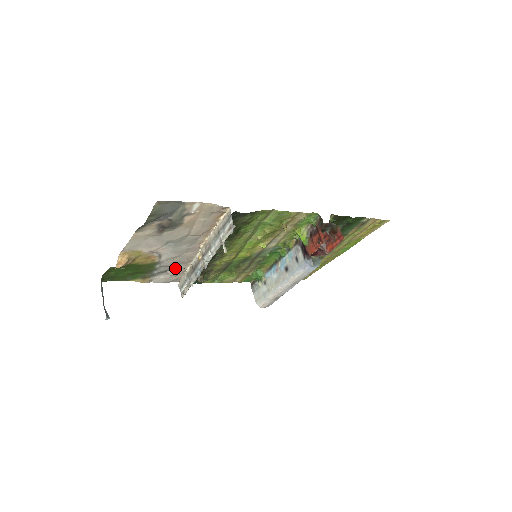
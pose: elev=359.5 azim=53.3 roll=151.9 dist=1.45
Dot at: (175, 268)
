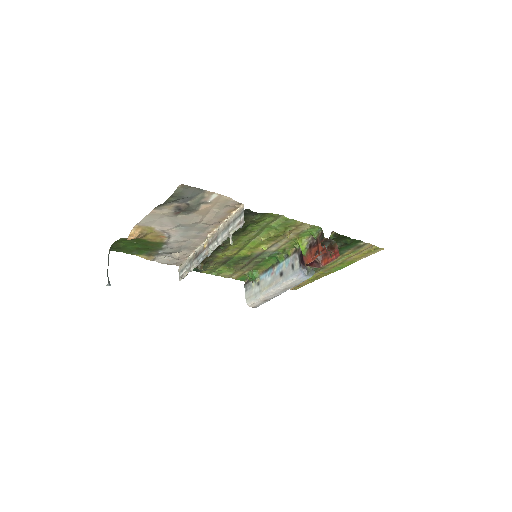
Dot at: (180, 252)
